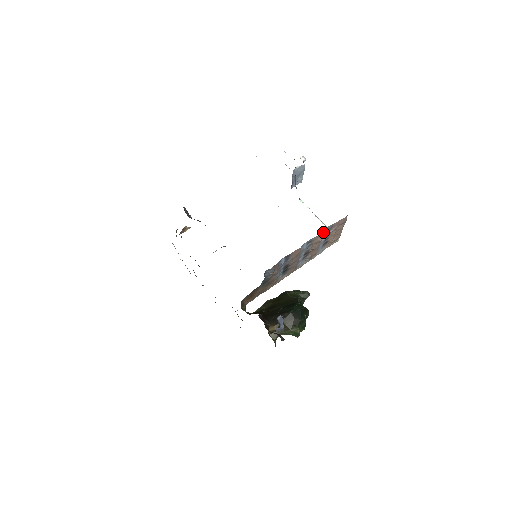
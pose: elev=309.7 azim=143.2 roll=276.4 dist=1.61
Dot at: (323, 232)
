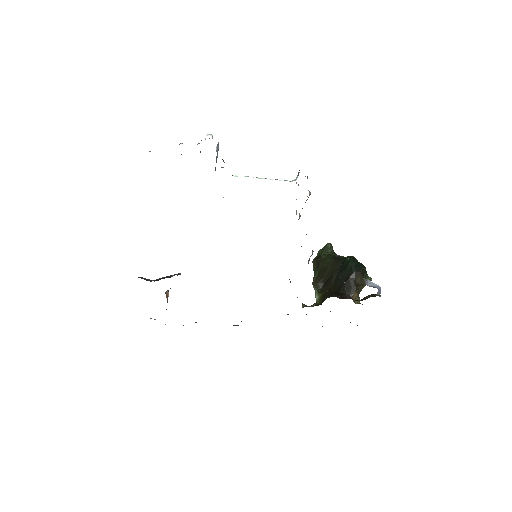
Dot at: occluded
